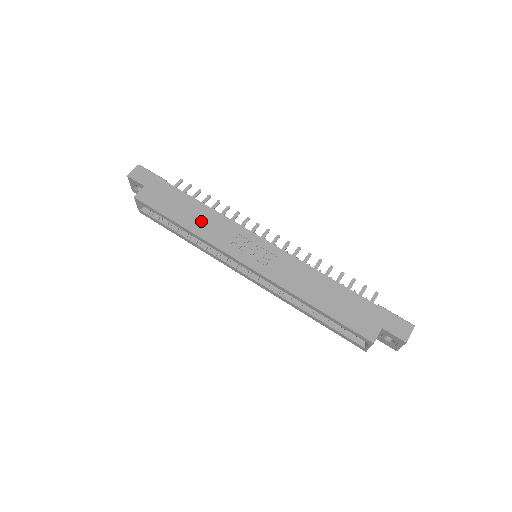
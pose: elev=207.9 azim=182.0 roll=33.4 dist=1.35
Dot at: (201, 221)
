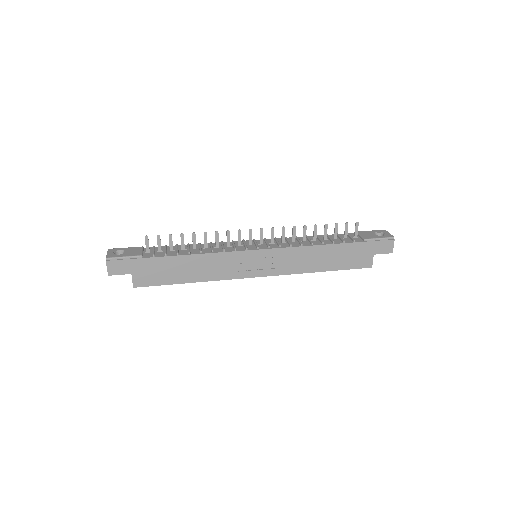
Dot at: (201, 269)
